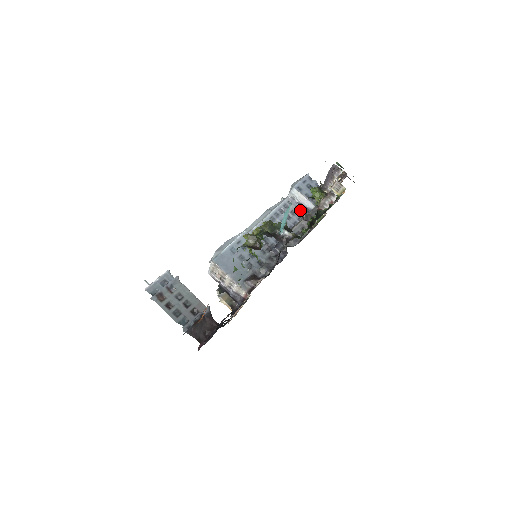
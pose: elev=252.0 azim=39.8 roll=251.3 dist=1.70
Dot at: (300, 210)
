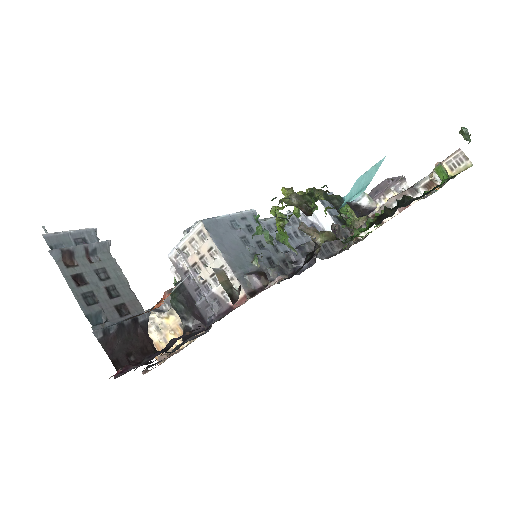
Dot at: occluded
